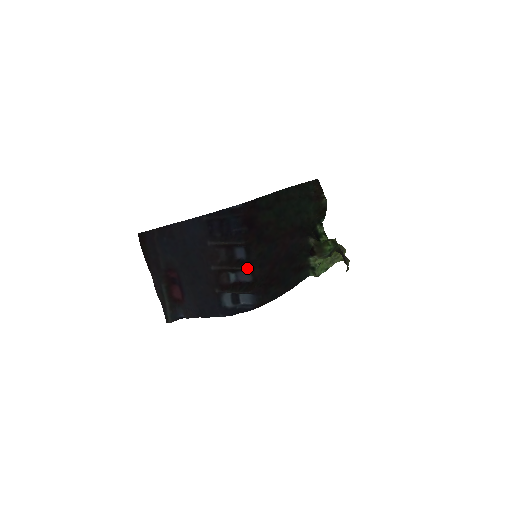
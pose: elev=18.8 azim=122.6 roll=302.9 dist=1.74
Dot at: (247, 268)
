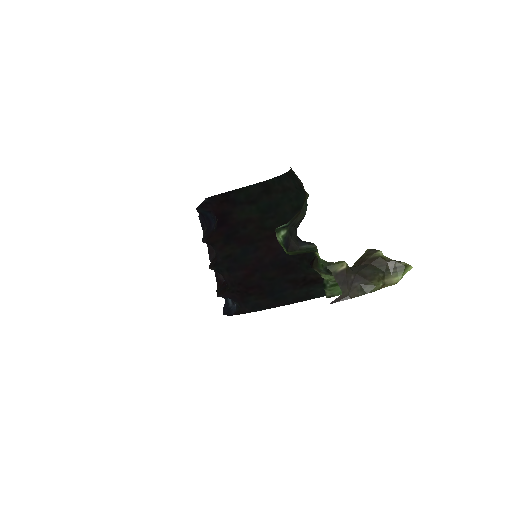
Dot at: (214, 269)
